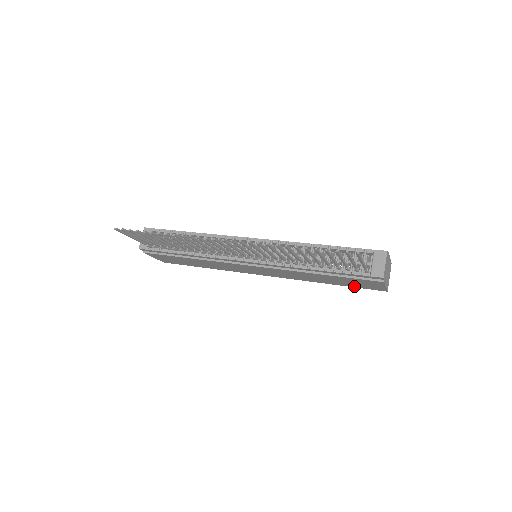
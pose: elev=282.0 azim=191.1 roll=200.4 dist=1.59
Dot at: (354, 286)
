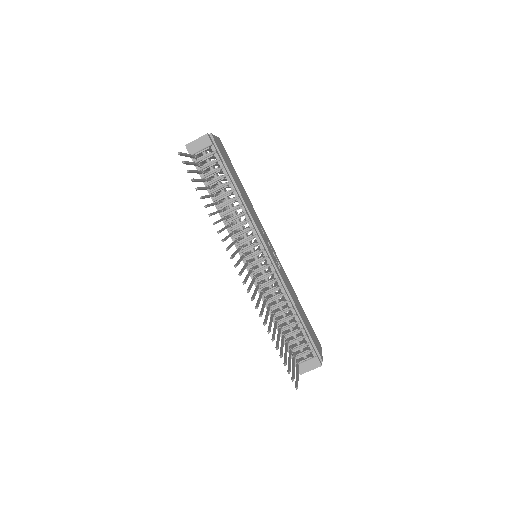
Dot at: occluded
